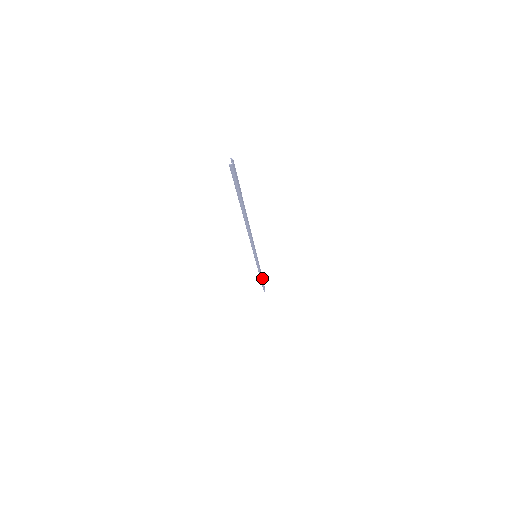
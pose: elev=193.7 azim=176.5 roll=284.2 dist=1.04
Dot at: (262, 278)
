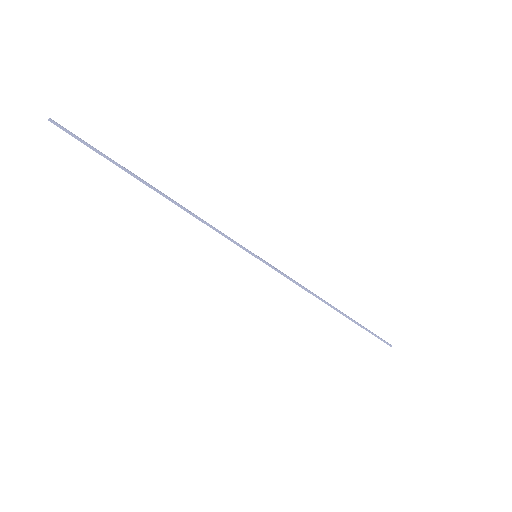
Dot at: (338, 310)
